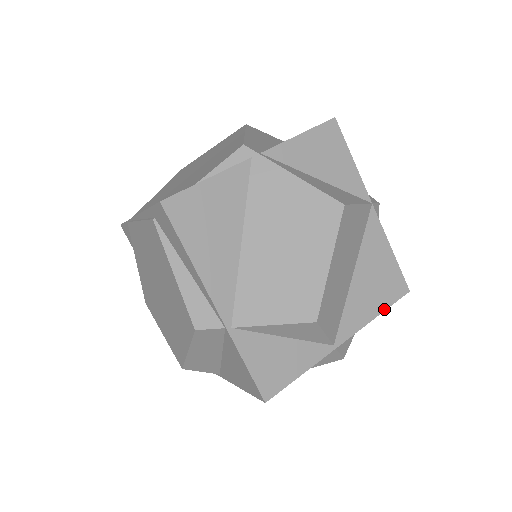
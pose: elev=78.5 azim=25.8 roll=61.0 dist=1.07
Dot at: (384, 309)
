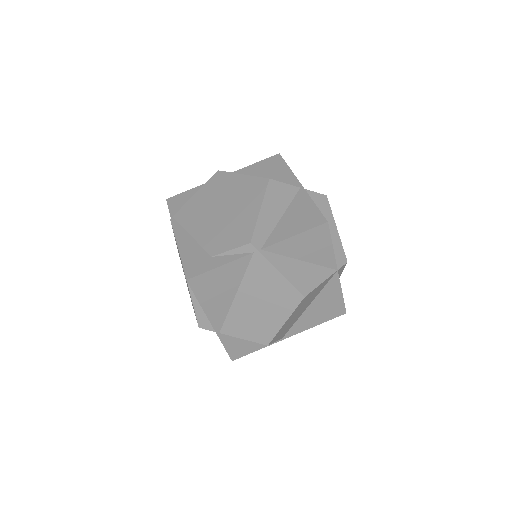
Dot at: (323, 322)
